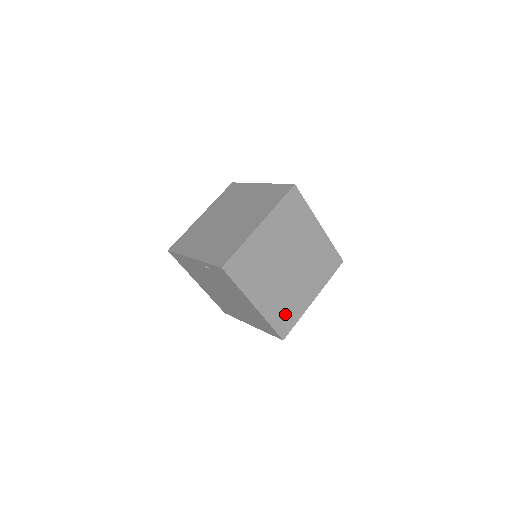
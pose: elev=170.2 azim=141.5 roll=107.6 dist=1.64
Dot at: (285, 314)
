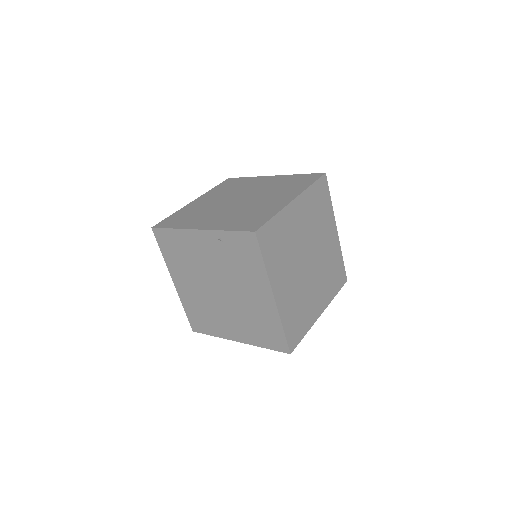
Dot at: (297, 320)
